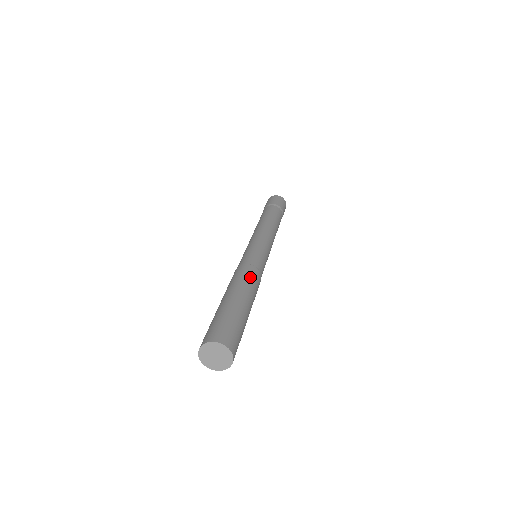
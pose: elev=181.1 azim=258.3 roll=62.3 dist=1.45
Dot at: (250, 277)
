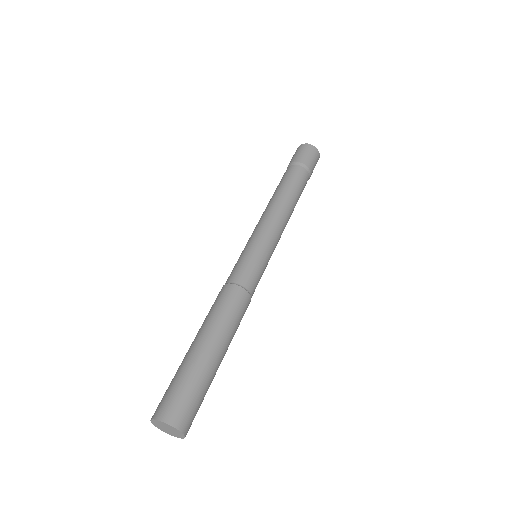
Dot at: (235, 310)
